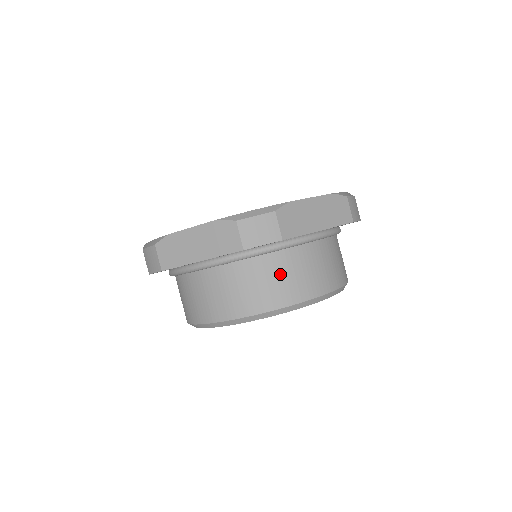
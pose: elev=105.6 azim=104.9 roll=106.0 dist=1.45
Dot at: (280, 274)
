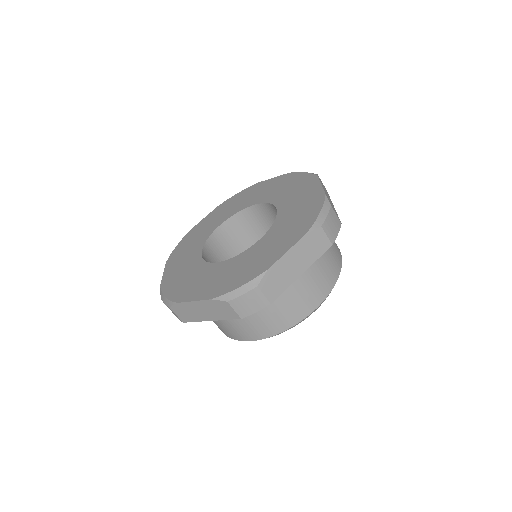
Dot at: (278, 309)
